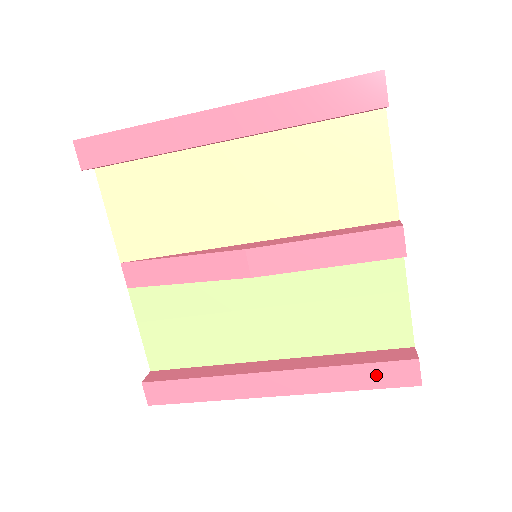
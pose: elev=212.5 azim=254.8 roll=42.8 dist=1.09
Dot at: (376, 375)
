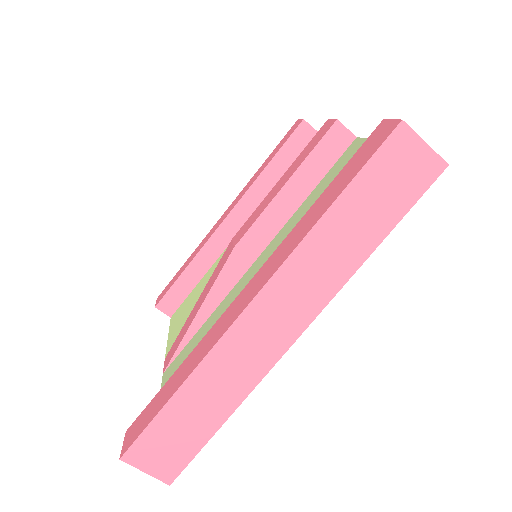
Dot at: (348, 172)
